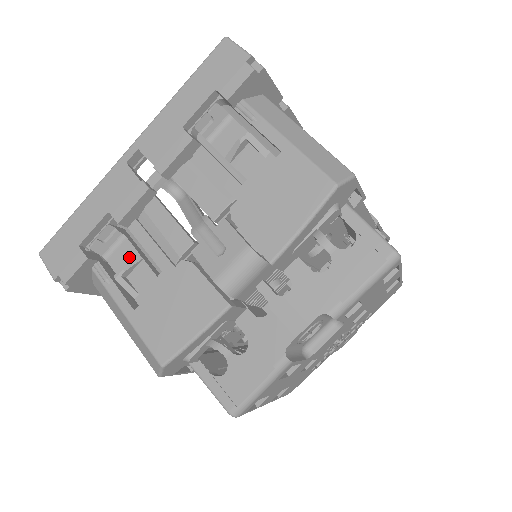
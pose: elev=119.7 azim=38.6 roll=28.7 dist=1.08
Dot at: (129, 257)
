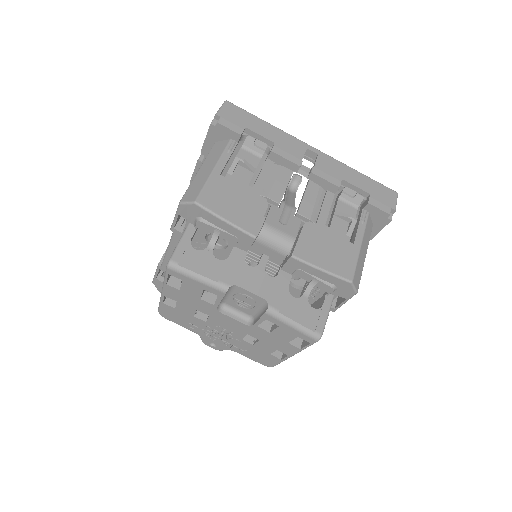
Dot at: (251, 163)
